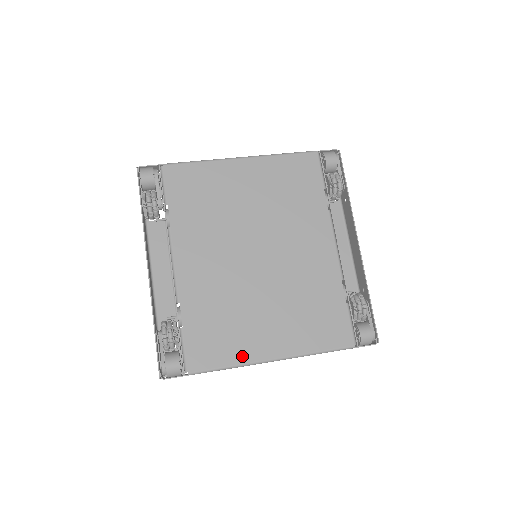
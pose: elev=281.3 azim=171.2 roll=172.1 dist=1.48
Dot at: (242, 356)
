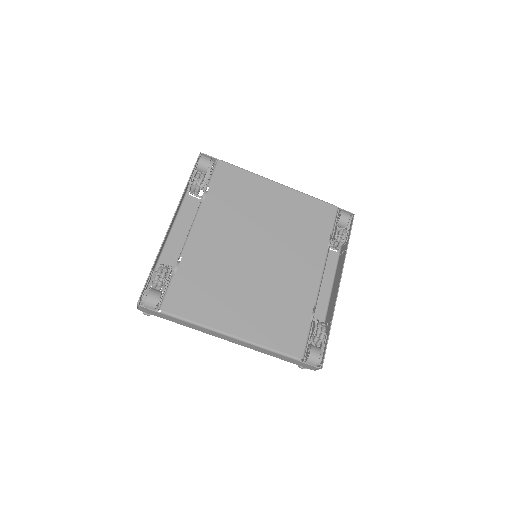
Dot at: (209, 320)
